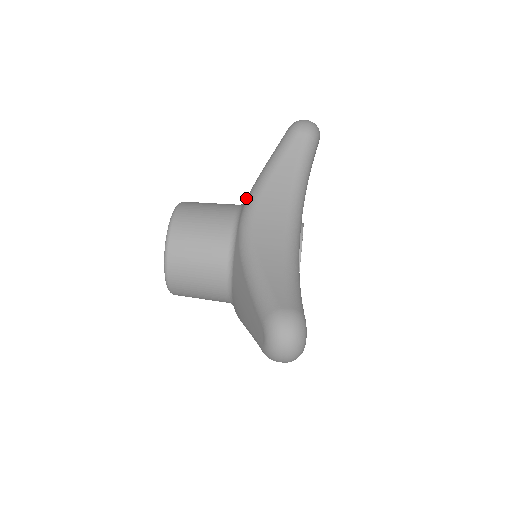
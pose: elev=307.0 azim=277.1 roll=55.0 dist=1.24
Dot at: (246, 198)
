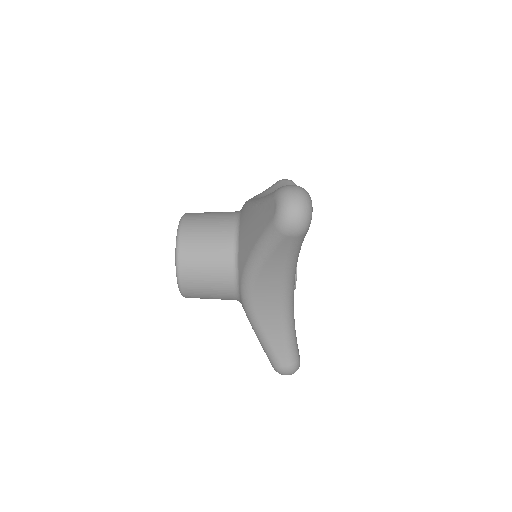
Dot at: occluded
